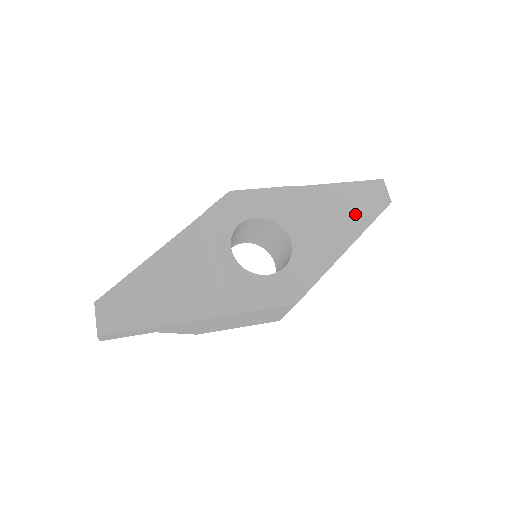
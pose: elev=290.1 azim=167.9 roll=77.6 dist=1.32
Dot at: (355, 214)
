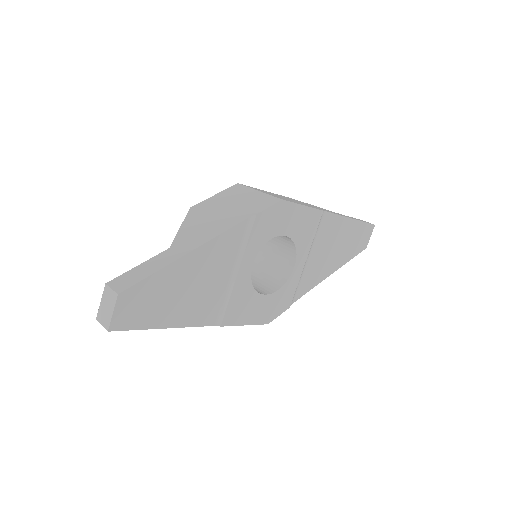
Dot at: (343, 252)
